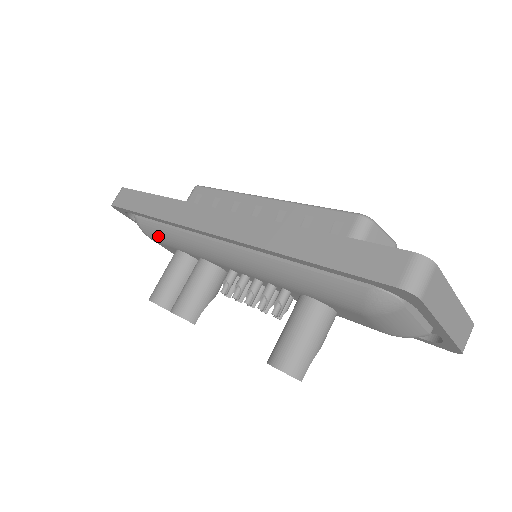
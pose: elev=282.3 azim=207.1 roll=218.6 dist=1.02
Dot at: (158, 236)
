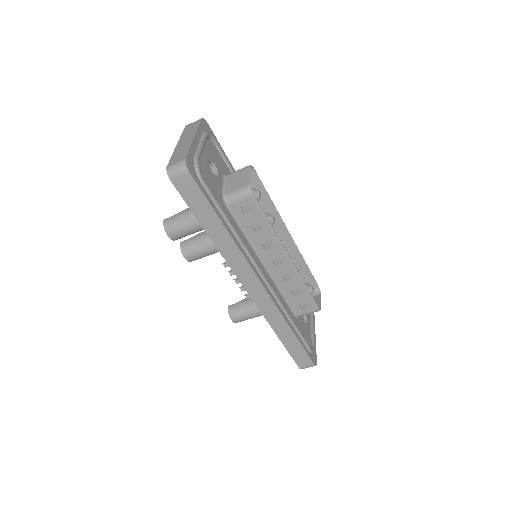
Dot at: occluded
